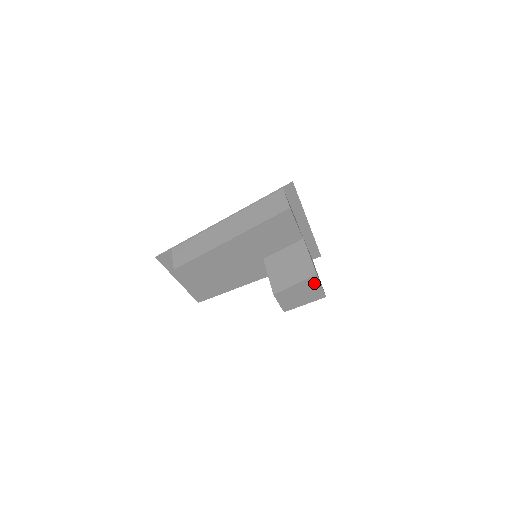
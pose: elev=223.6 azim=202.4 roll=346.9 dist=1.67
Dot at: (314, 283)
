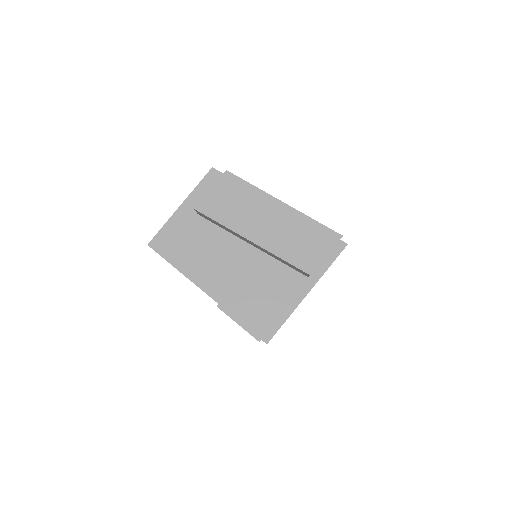
Dot at: (279, 307)
